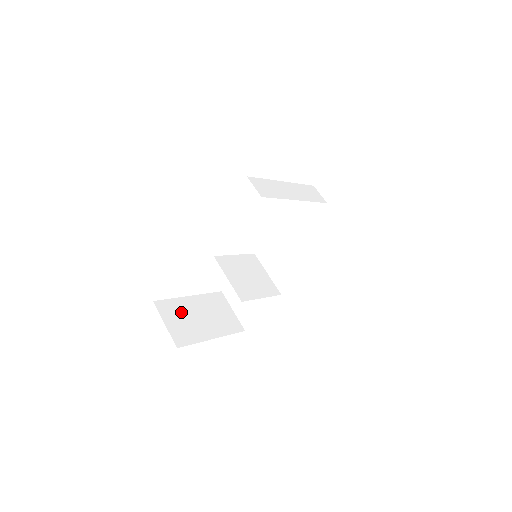
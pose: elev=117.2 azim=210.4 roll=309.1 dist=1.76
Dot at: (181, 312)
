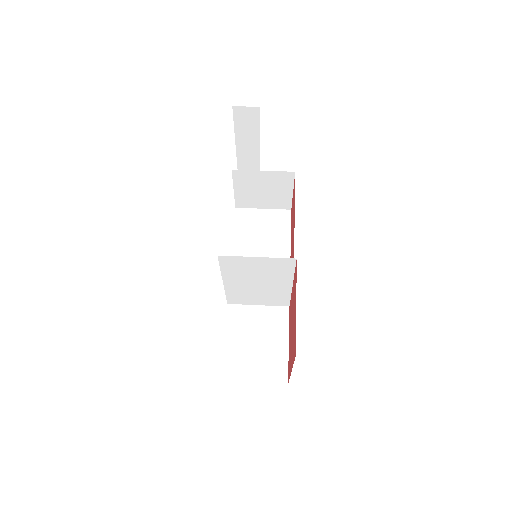
Dot at: occluded
